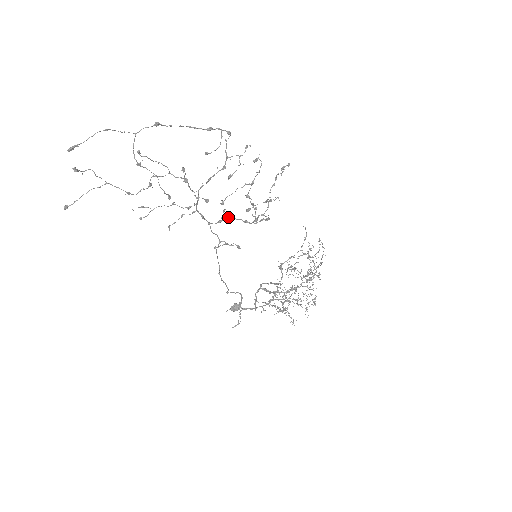
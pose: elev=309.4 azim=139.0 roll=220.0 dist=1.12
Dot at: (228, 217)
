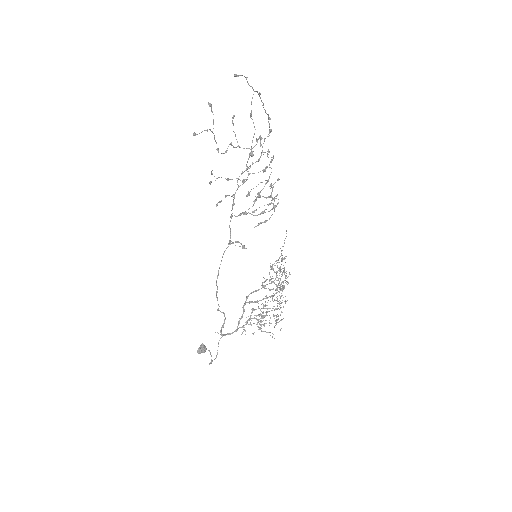
Dot at: (245, 212)
